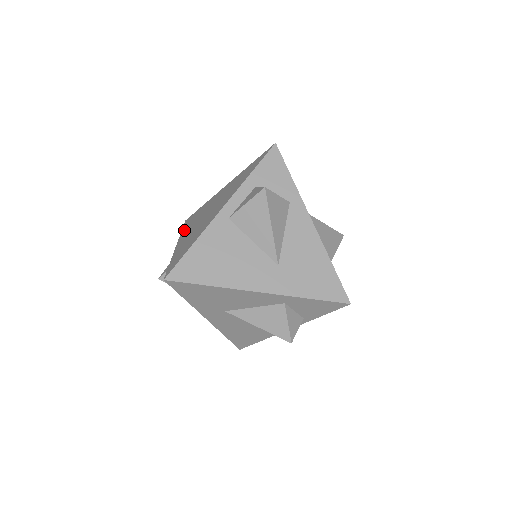
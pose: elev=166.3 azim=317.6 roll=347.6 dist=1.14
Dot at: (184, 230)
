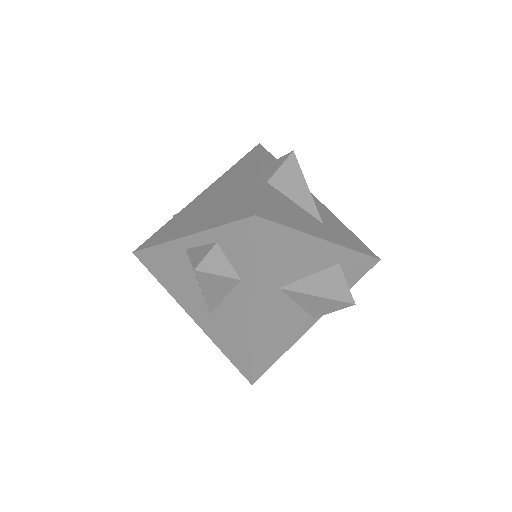
Dot at: (223, 176)
